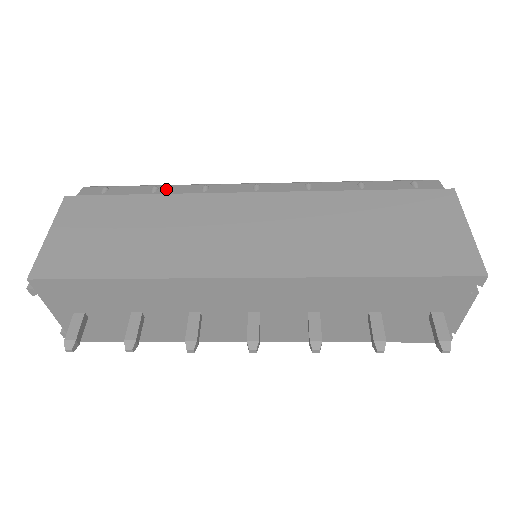
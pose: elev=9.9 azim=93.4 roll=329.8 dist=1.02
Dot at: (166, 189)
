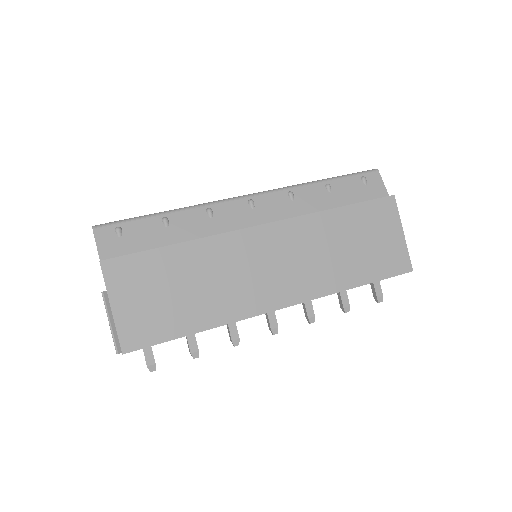
Dot at: (176, 220)
